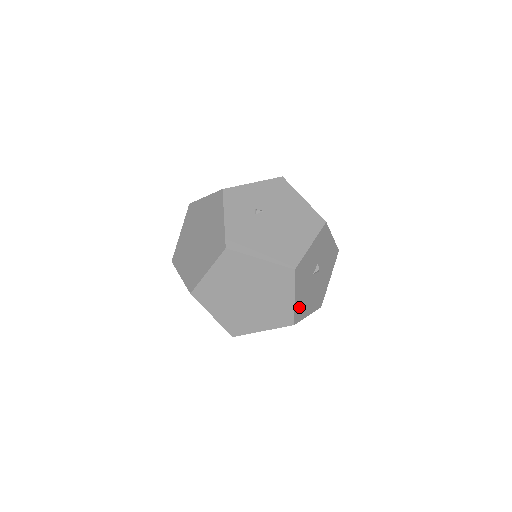
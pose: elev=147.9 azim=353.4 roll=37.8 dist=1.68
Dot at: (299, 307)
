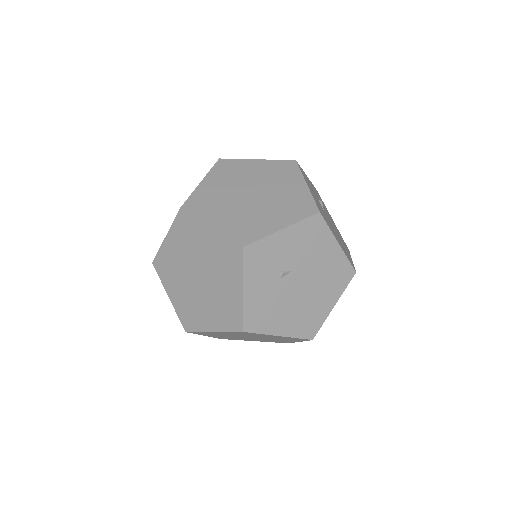
Dot at: occluded
